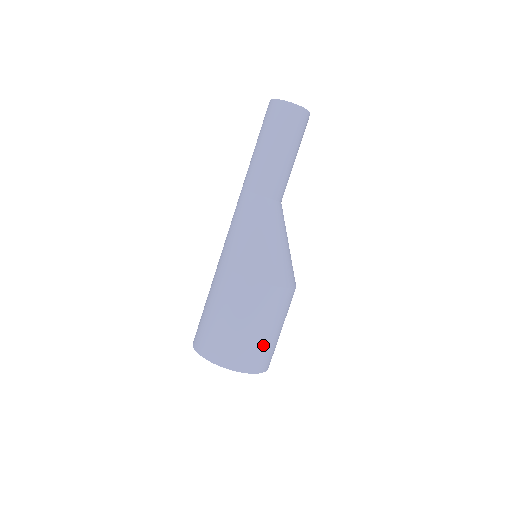
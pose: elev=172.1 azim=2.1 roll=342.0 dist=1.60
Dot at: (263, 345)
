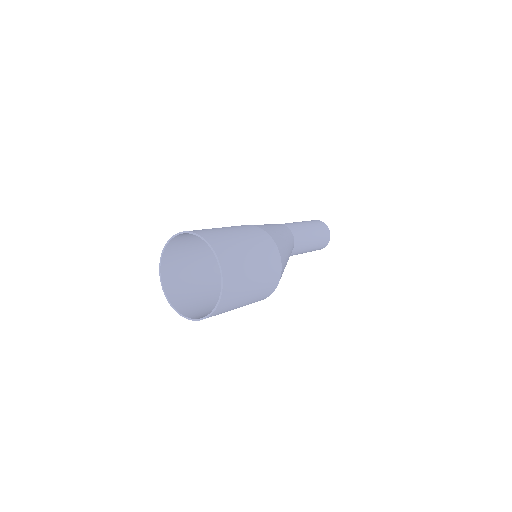
Dot at: (244, 273)
